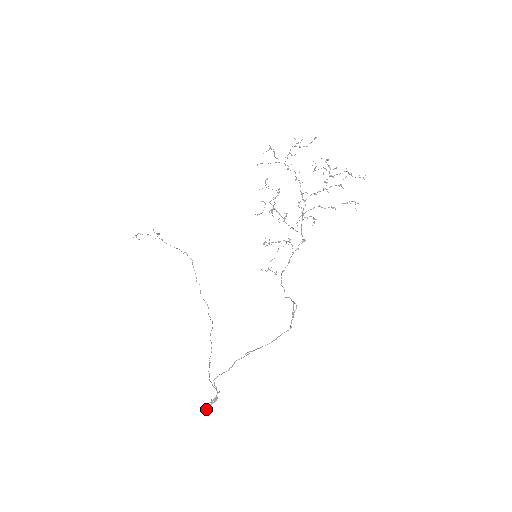
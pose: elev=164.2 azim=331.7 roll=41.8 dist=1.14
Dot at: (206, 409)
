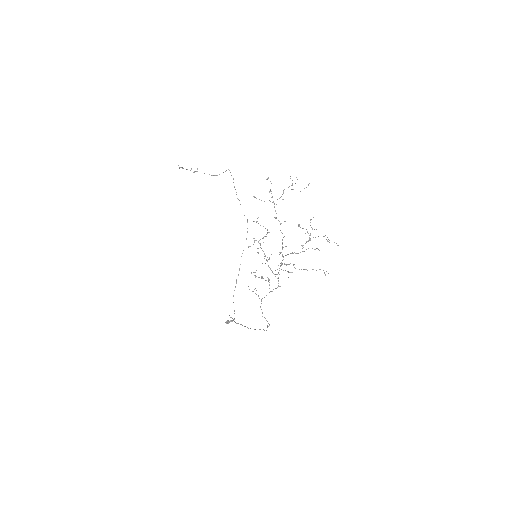
Dot at: (227, 323)
